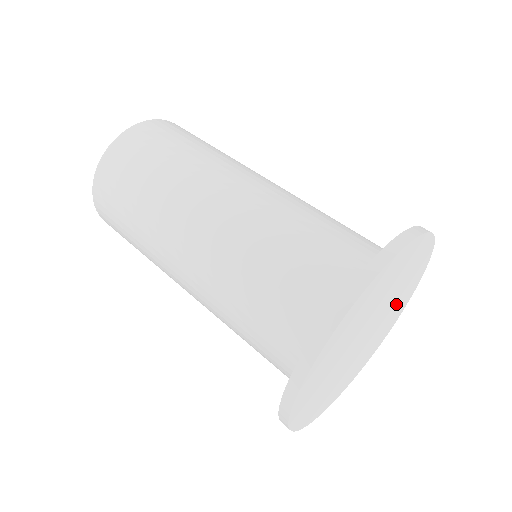
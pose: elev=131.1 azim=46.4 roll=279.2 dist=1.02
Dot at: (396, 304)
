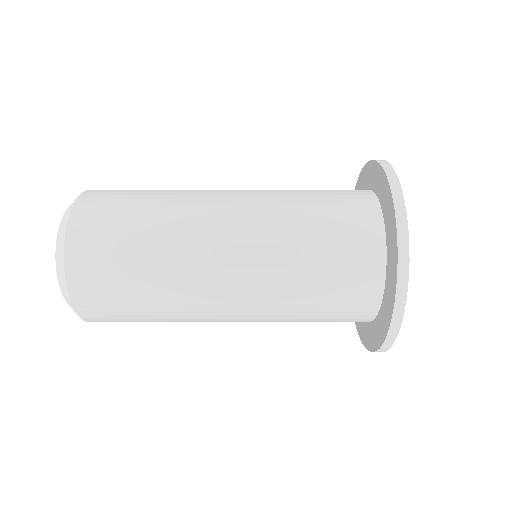
Dot at: occluded
